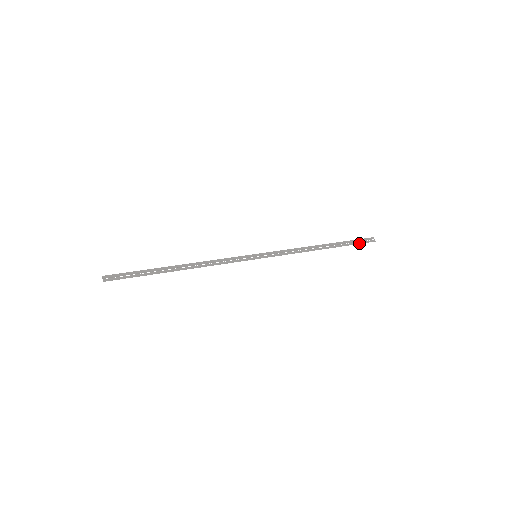
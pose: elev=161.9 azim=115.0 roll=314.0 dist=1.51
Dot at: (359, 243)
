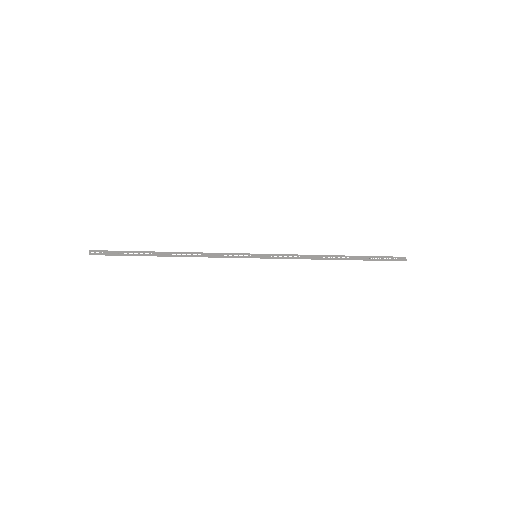
Dot at: (385, 260)
